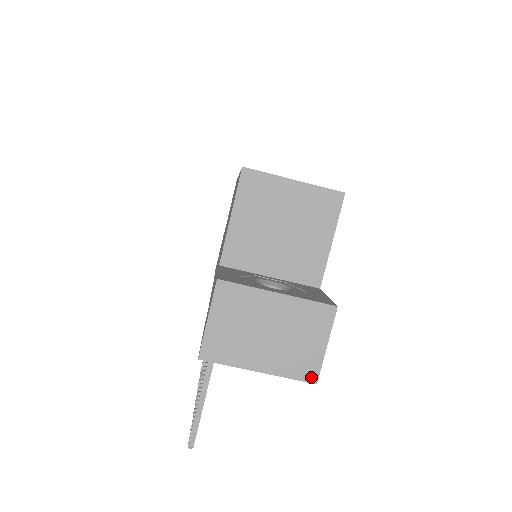
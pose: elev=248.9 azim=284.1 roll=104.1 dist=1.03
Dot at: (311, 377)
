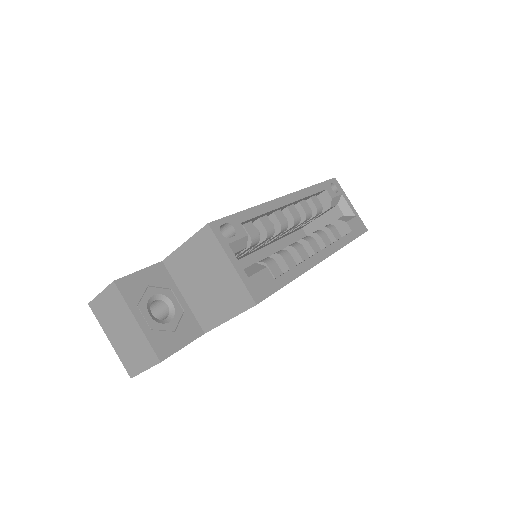
Dot at: (130, 373)
